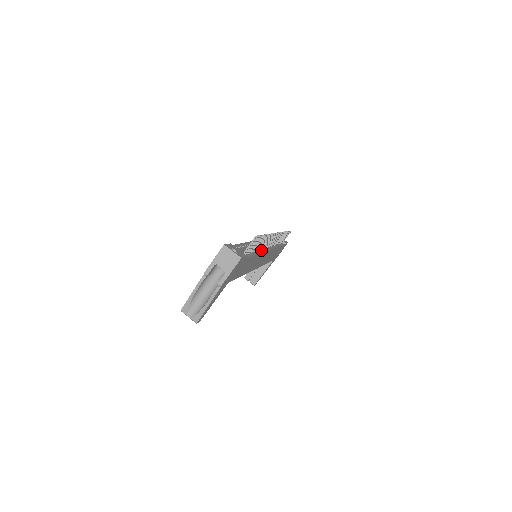
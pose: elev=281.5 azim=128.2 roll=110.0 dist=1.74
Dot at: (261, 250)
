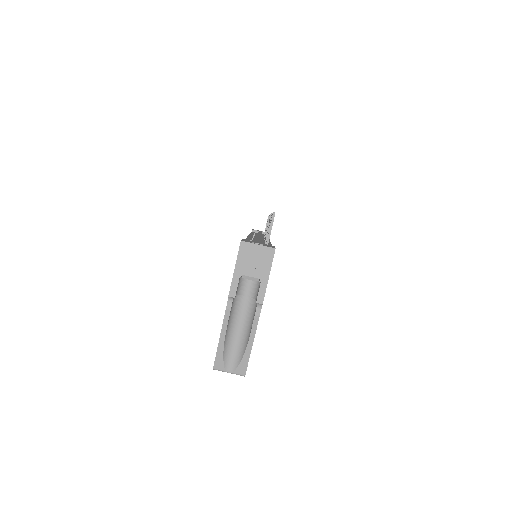
Dot at: occluded
